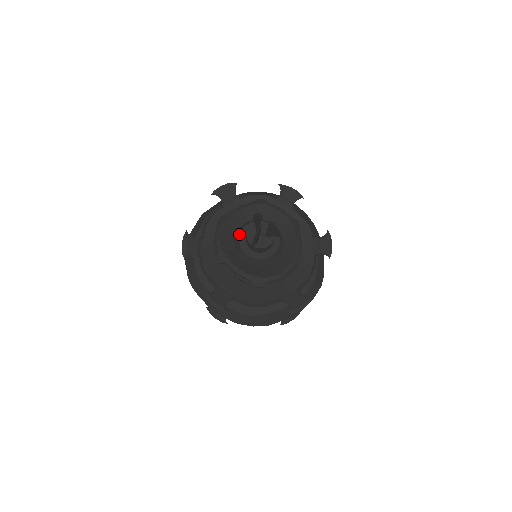
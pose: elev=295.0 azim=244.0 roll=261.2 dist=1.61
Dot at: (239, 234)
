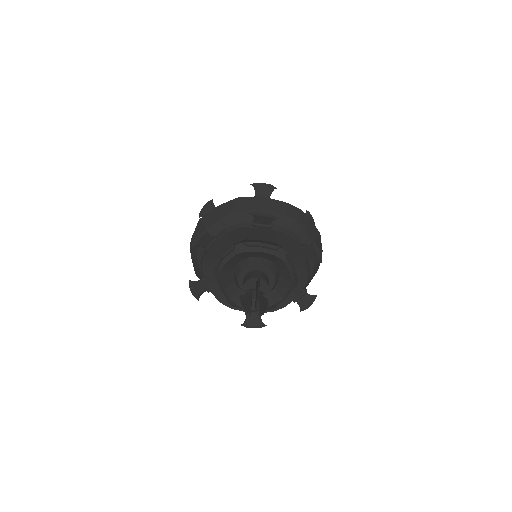
Dot at: (244, 267)
